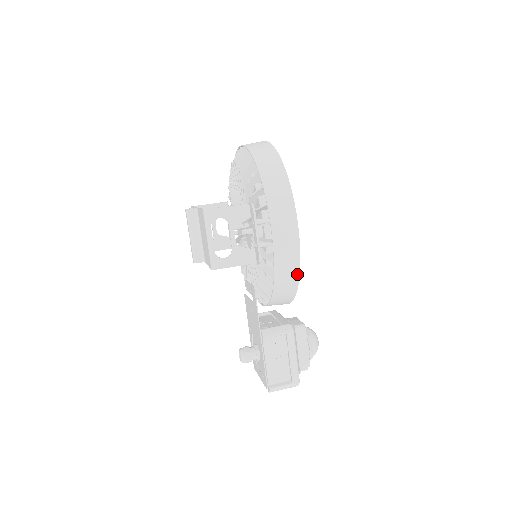
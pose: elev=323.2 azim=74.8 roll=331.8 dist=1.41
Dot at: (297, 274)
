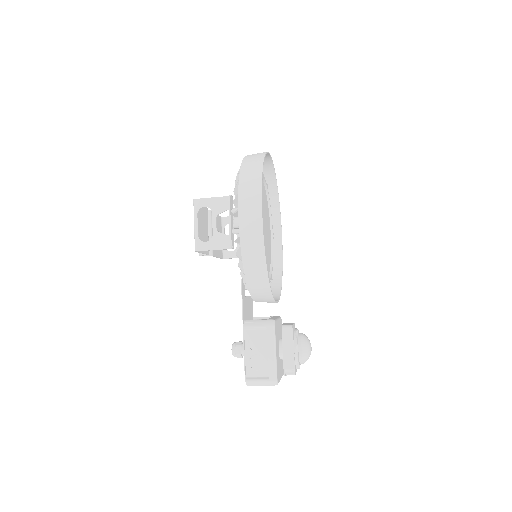
Dot at: (263, 259)
